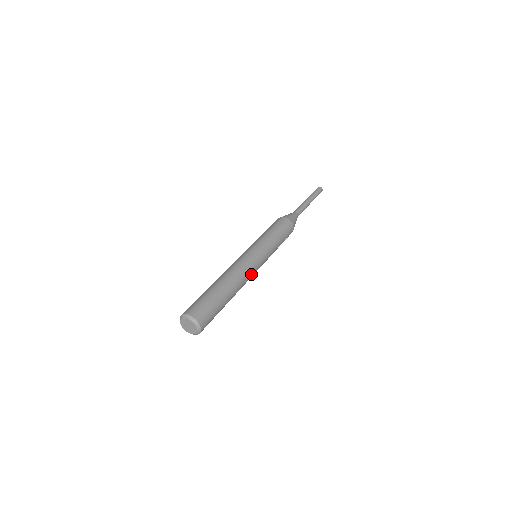
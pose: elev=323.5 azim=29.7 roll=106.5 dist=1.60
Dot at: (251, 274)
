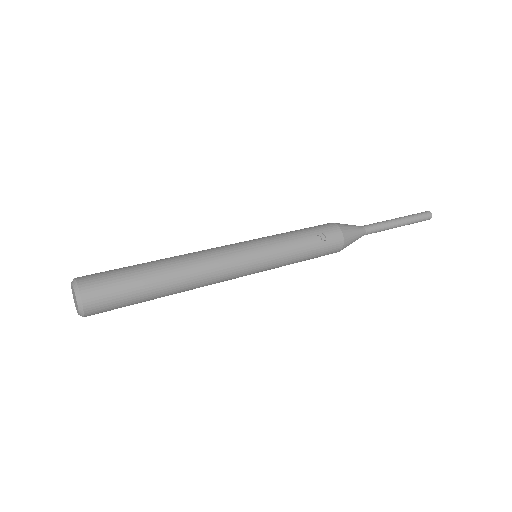
Dot at: (221, 256)
